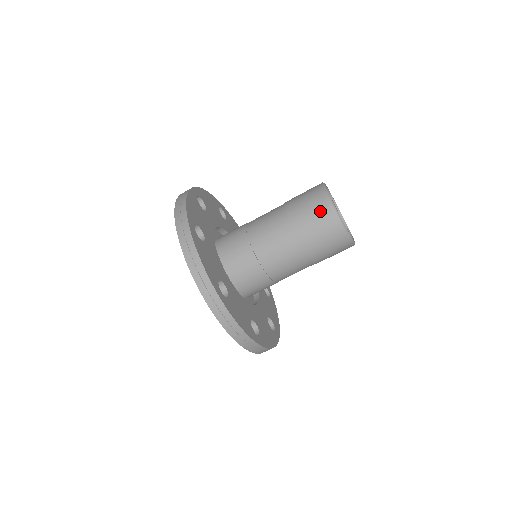
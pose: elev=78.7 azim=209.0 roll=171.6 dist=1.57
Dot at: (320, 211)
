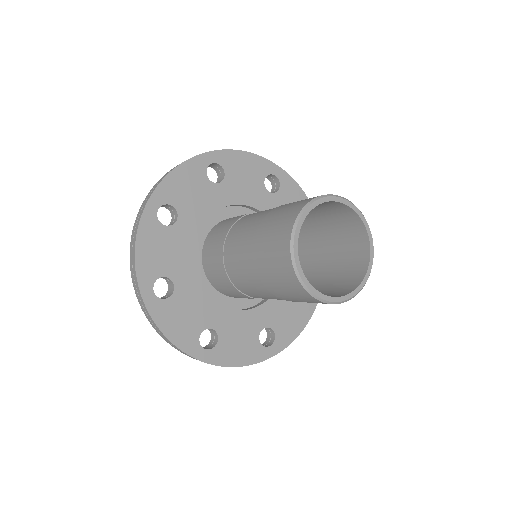
Dot at: (295, 206)
